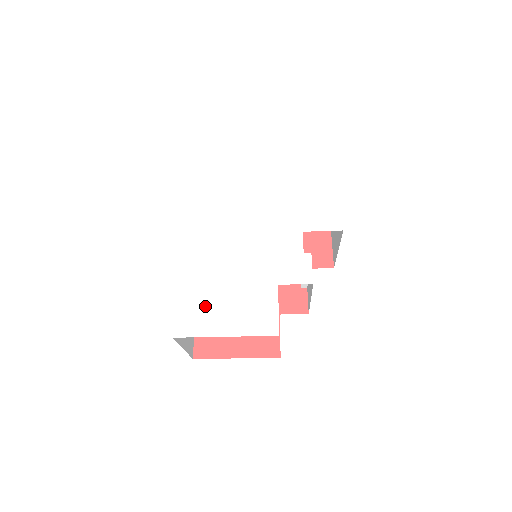
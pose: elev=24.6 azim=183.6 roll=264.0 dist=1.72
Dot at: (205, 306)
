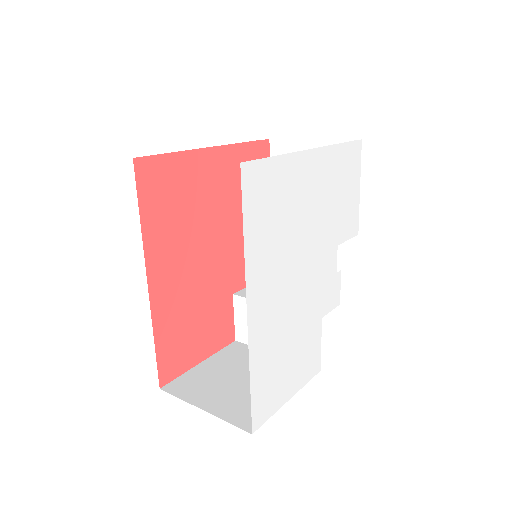
Dot at: (275, 378)
